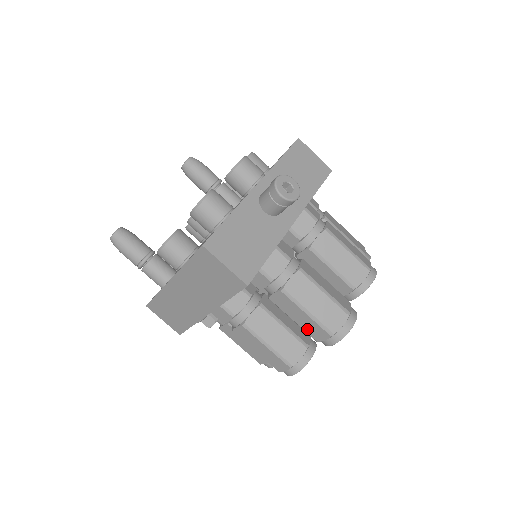
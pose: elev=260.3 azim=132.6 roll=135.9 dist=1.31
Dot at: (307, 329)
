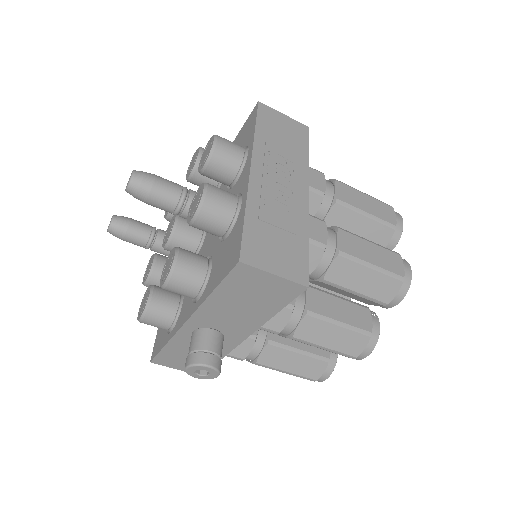
Dot at: occluded
